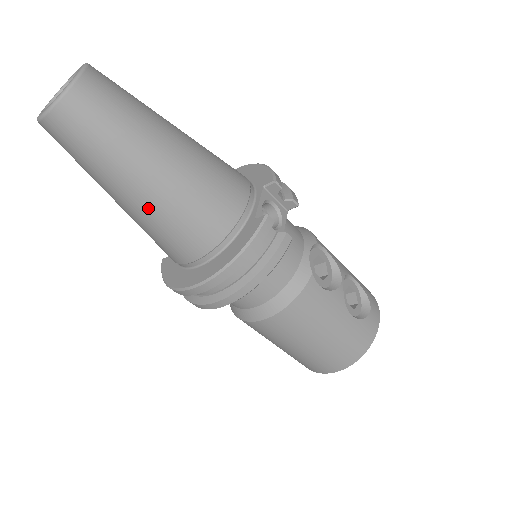
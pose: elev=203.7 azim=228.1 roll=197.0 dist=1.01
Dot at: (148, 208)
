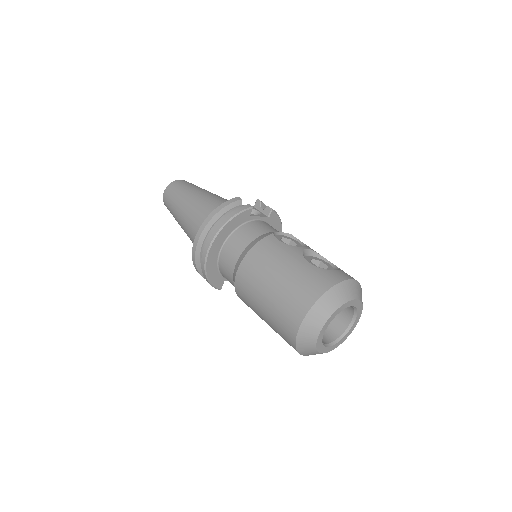
Dot at: (188, 214)
